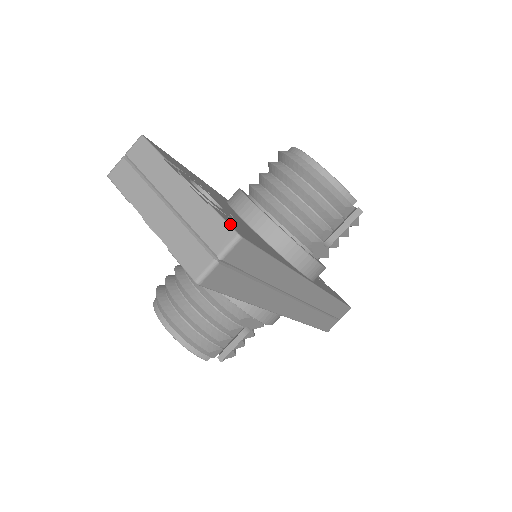
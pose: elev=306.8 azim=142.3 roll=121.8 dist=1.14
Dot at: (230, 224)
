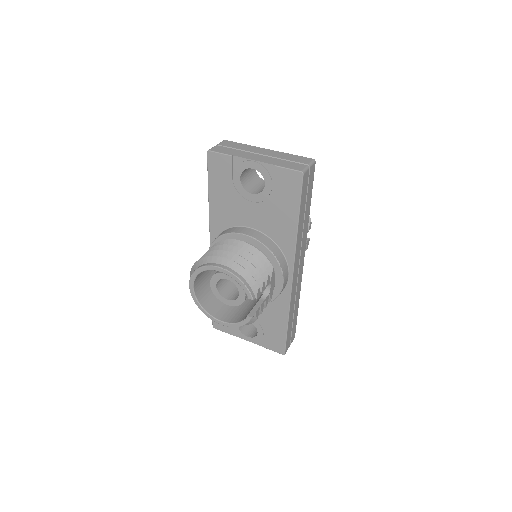
Dot at: occluded
